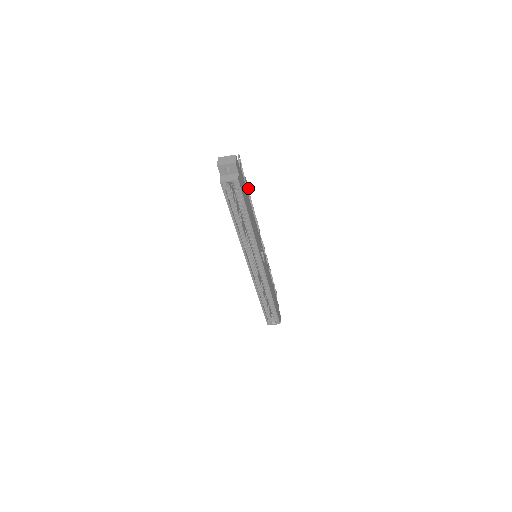
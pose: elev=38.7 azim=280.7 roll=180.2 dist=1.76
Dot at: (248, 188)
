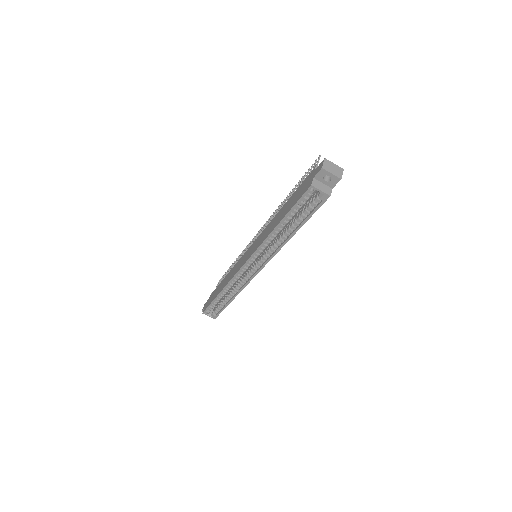
Dot at: occluded
